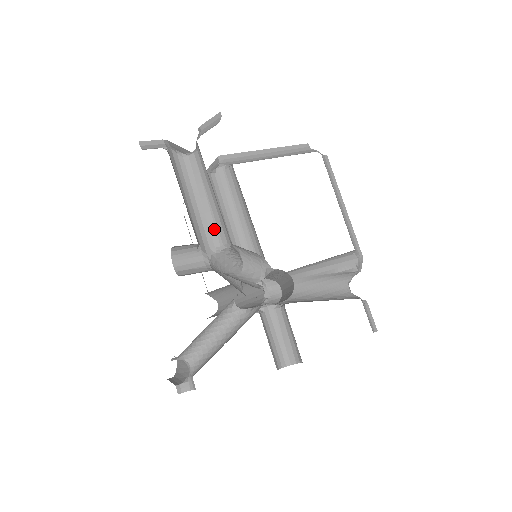
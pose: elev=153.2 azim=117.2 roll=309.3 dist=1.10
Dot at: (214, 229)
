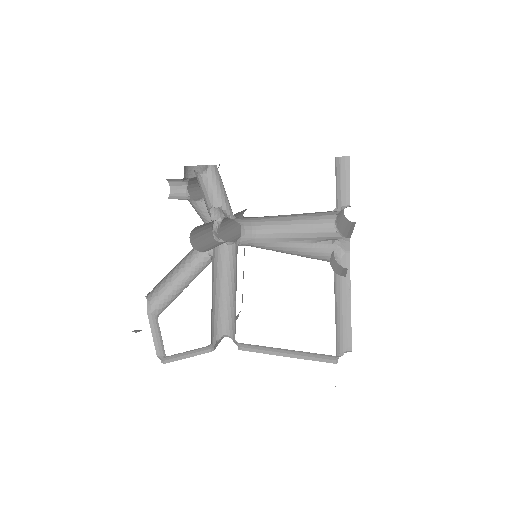
Dot at: occluded
